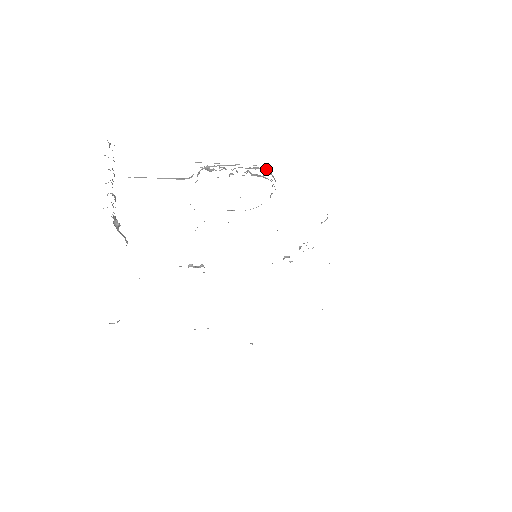
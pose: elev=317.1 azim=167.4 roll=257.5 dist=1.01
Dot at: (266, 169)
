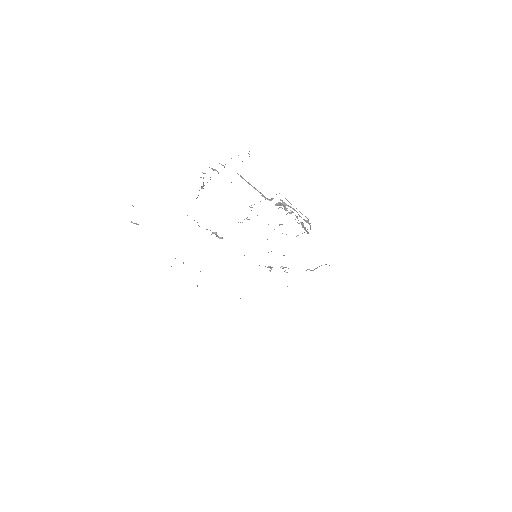
Dot at: occluded
